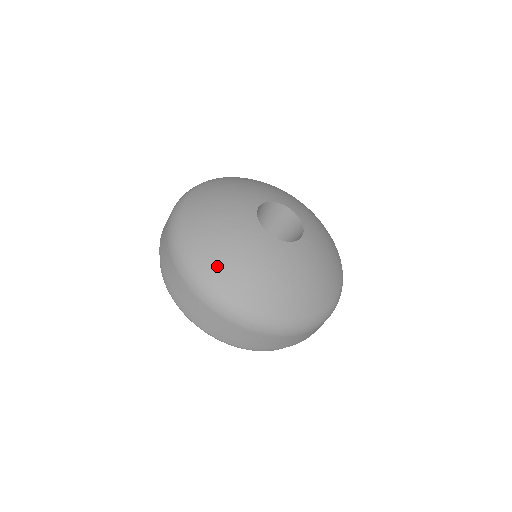
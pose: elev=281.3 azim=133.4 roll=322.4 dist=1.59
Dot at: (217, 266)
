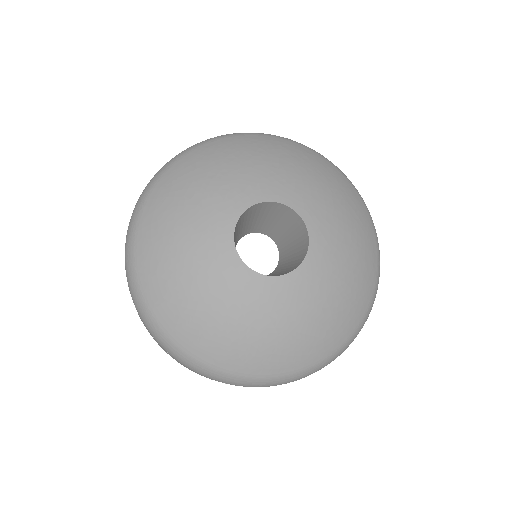
Dot at: (230, 354)
